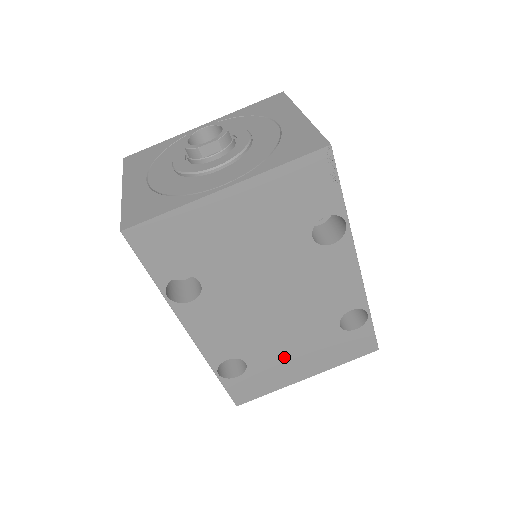
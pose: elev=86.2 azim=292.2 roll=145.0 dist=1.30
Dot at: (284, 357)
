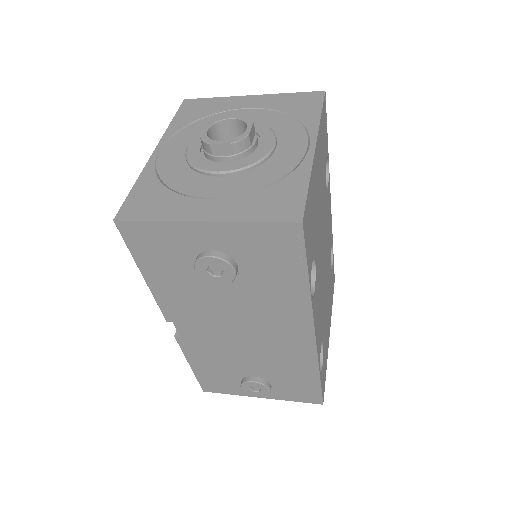
Dot at: (326, 321)
